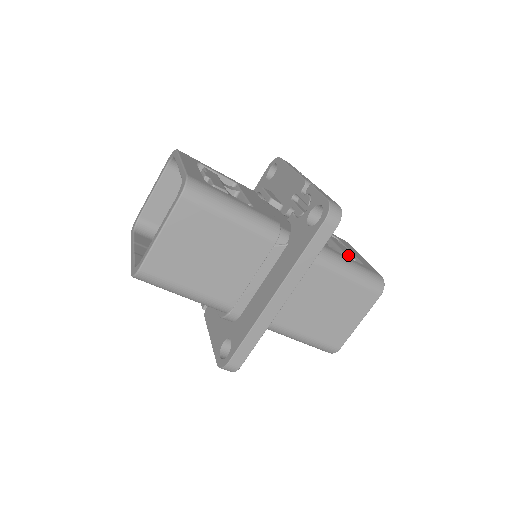
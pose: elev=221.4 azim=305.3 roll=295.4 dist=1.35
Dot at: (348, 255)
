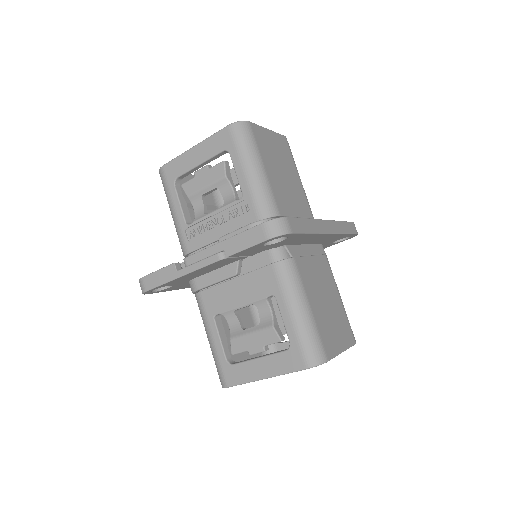
Dot at: occluded
